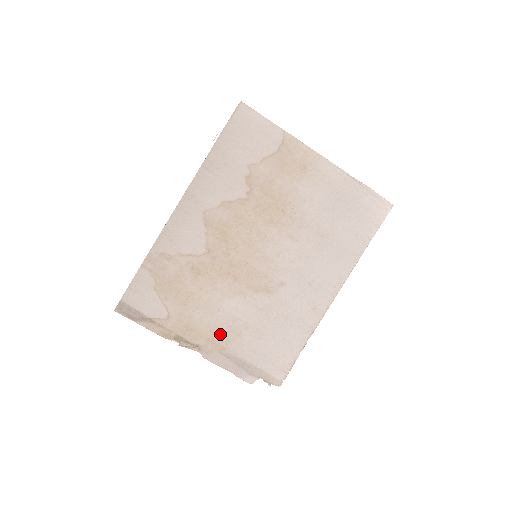
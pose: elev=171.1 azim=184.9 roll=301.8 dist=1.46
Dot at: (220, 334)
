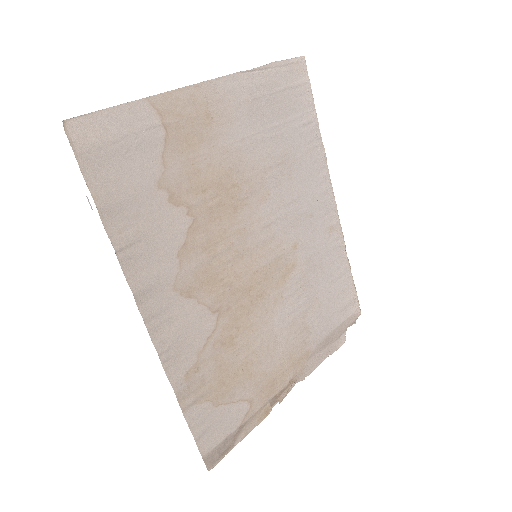
Dot at: (295, 349)
